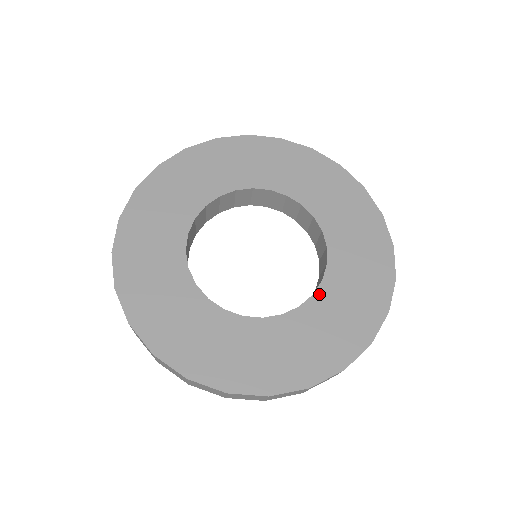
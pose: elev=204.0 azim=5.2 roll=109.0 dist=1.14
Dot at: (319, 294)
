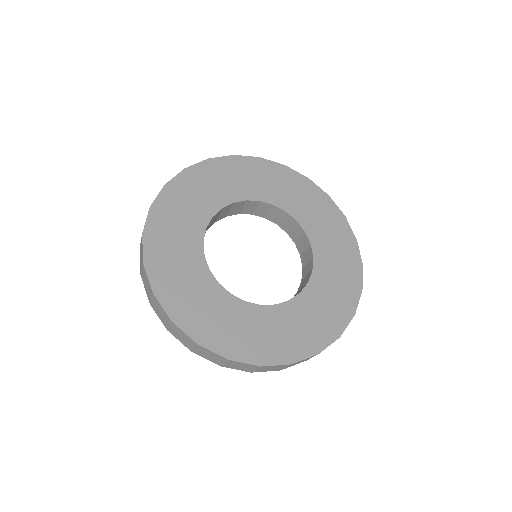
Dot at: (316, 269)
